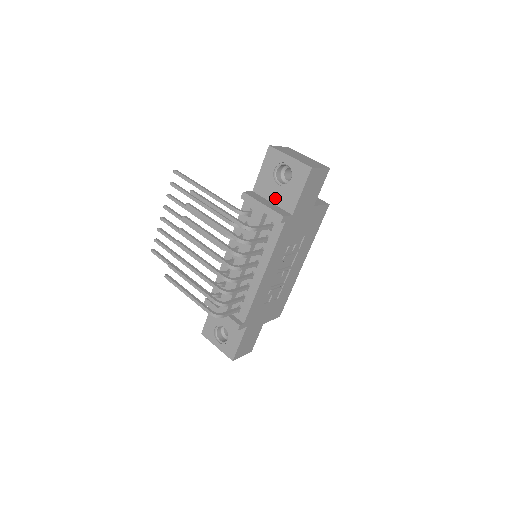
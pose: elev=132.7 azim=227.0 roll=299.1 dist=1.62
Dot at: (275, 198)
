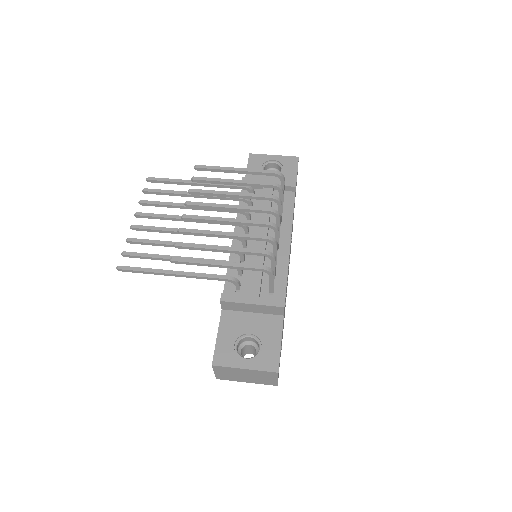
Dot at: occluded
